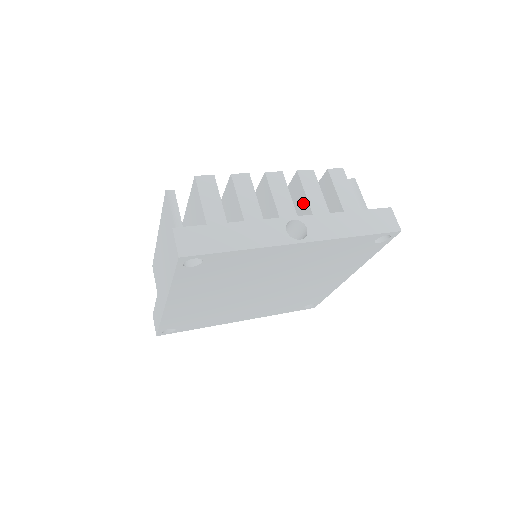
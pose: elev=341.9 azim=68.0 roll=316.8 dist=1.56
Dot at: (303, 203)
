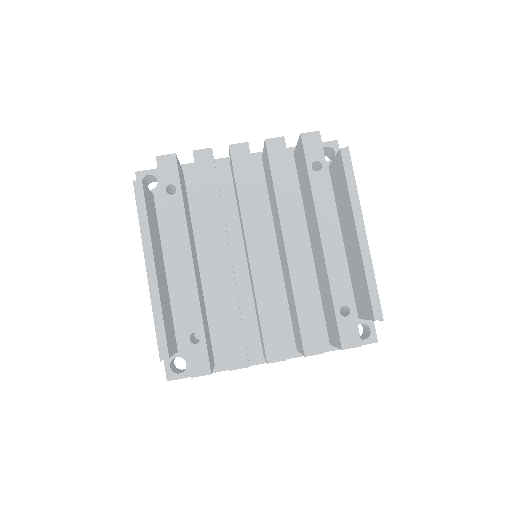
Dot at: (298, 344)
